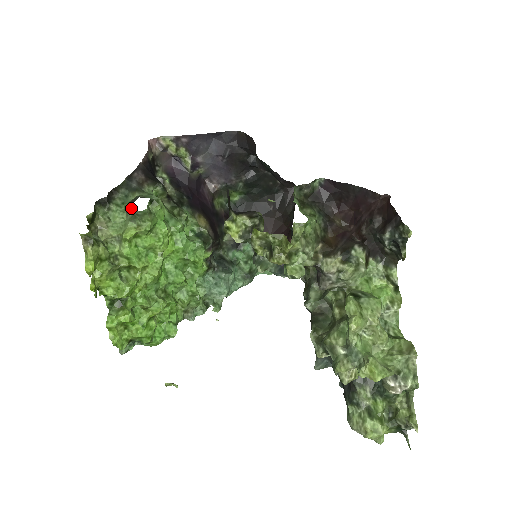
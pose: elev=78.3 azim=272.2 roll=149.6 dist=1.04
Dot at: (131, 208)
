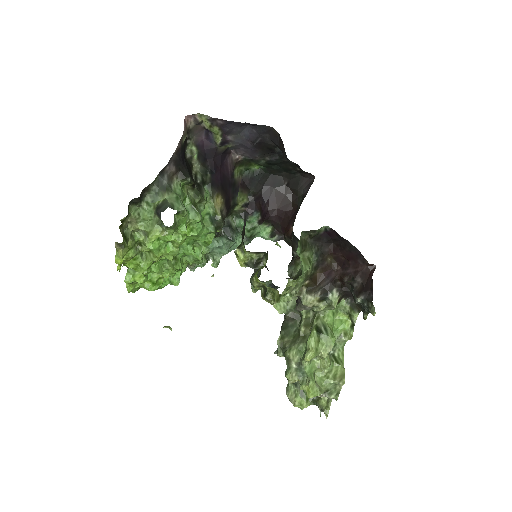
Dot at: (159, 216)
